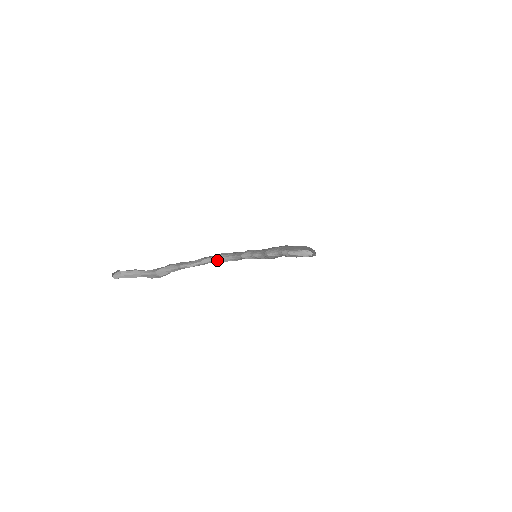
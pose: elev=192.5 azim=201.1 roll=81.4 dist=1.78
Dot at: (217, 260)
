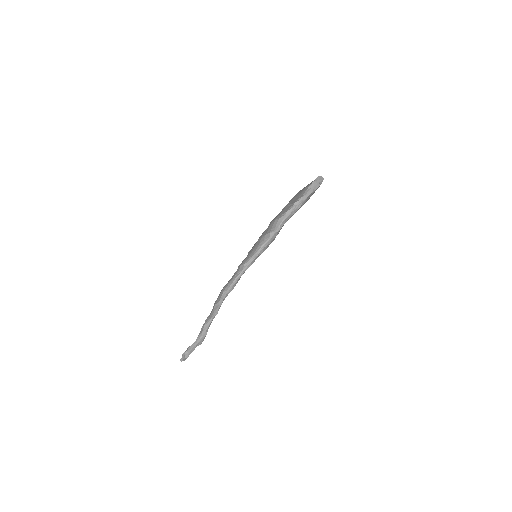
Dot at: (226, 295)
